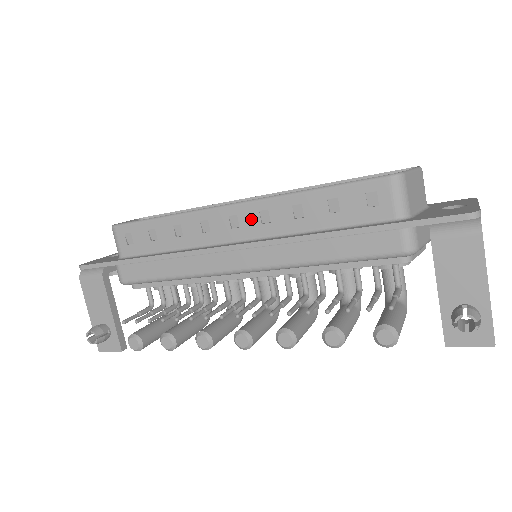
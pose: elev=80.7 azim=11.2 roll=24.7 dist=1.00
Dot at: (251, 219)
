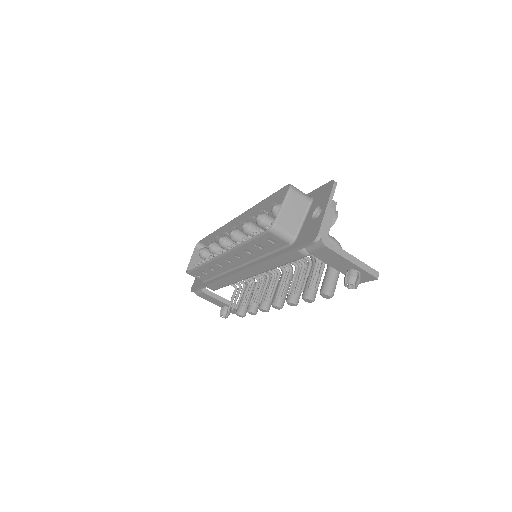
Dot at: (234, 258)
